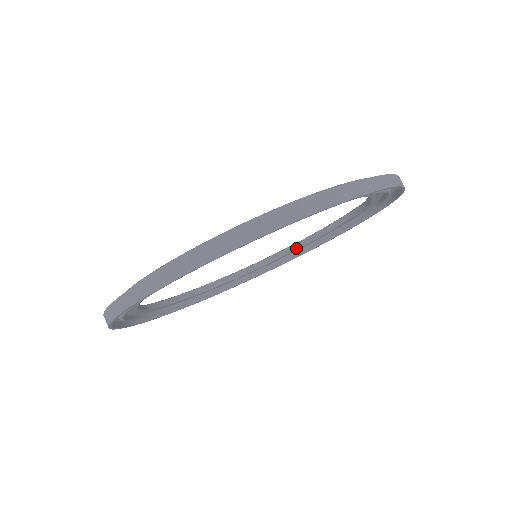
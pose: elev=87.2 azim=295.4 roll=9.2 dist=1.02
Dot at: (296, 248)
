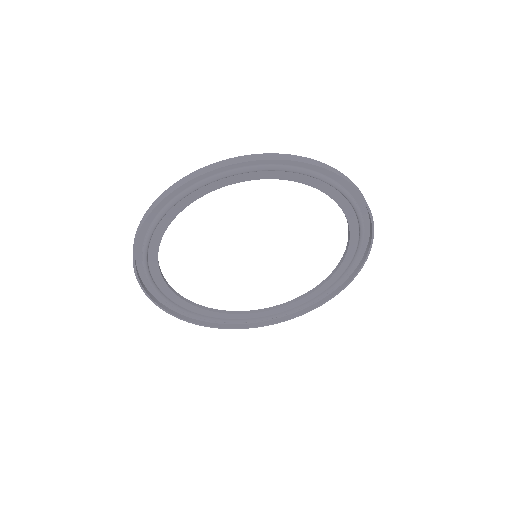
Dot at: (300, 298)
